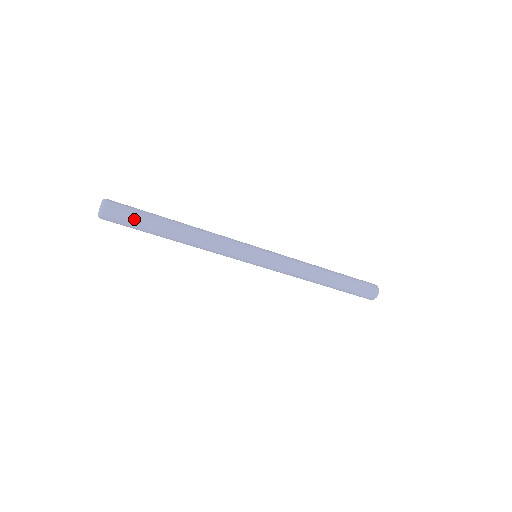
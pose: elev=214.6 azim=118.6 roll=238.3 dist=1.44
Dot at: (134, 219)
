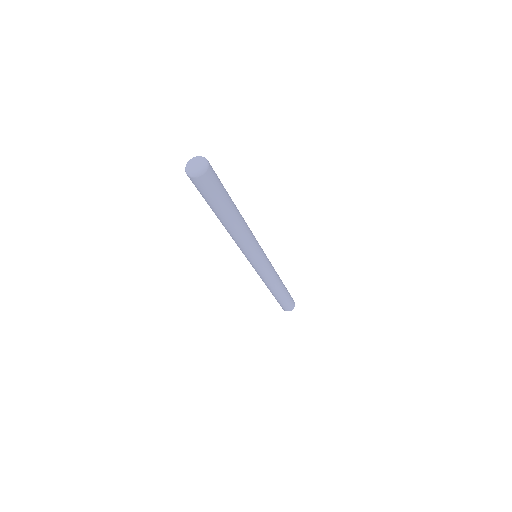
Dot at: (219, 192)
